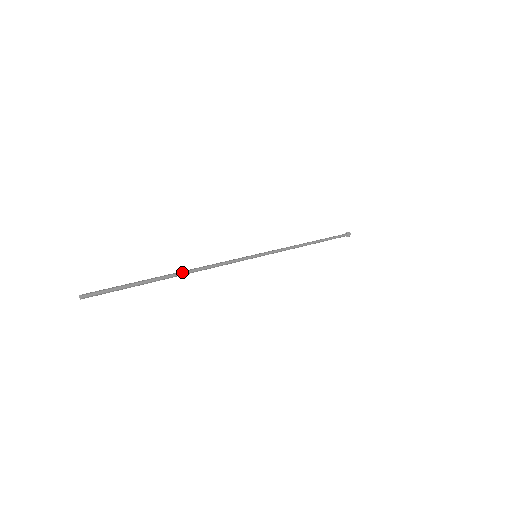
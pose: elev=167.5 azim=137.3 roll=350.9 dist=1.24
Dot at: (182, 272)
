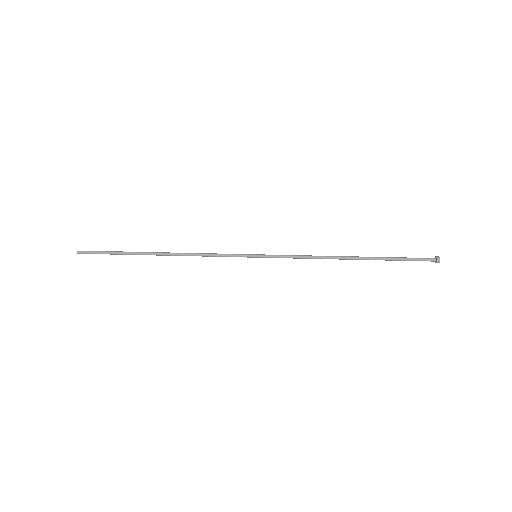
Dot at: (163, 253)
